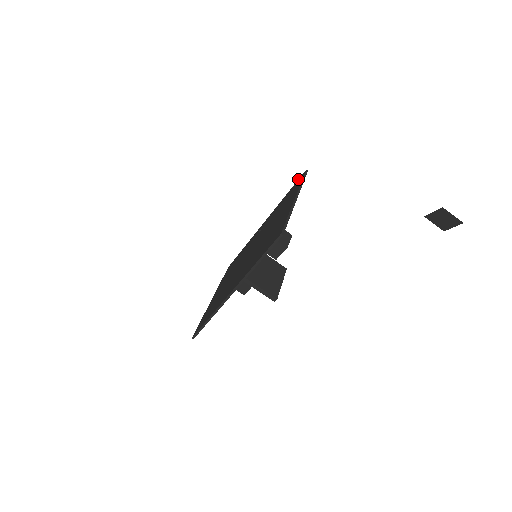
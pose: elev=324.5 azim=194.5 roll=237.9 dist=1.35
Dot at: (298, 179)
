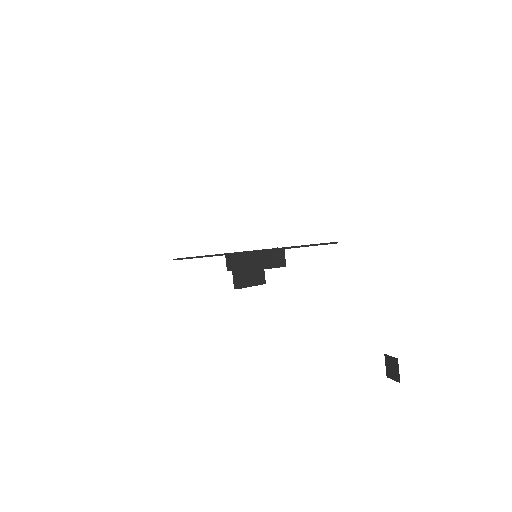
Dot at: occluded
